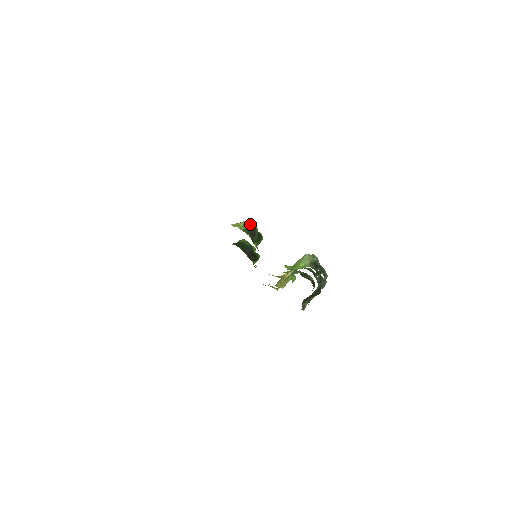
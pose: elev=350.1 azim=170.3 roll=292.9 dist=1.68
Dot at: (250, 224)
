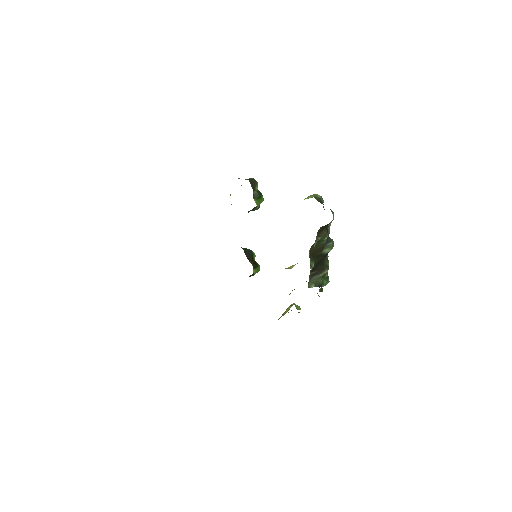
Dot at: (250, 178)
